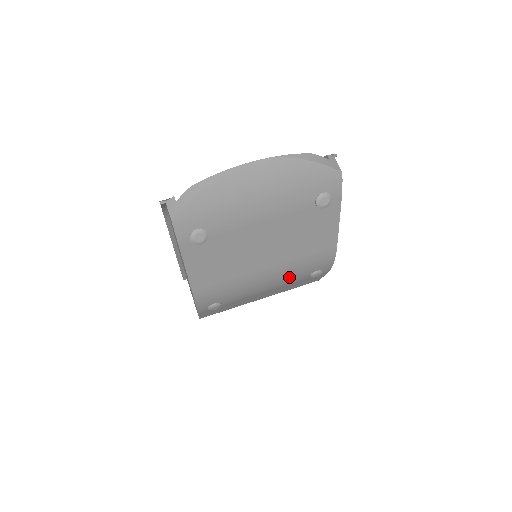
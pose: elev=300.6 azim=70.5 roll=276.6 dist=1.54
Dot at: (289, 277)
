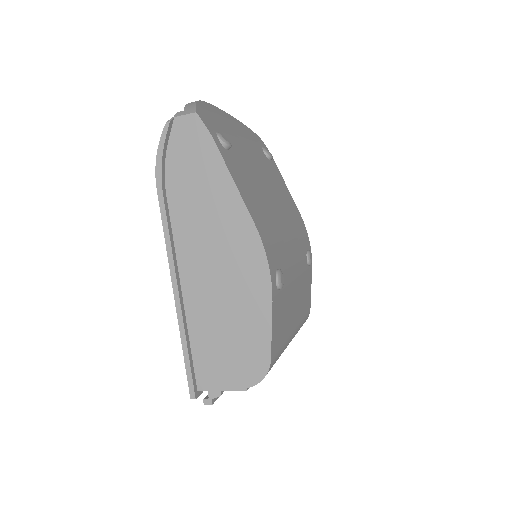
Dot at: (299, 249)
